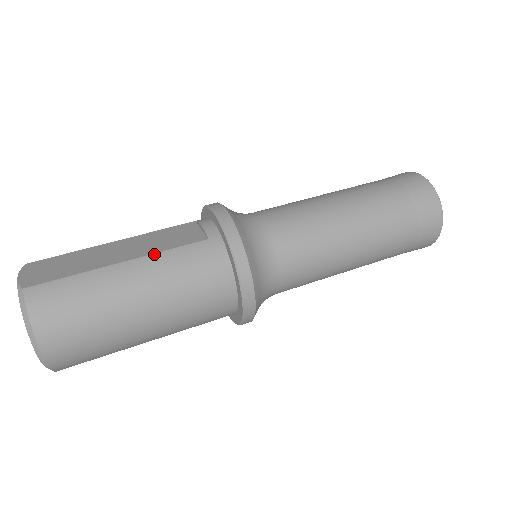
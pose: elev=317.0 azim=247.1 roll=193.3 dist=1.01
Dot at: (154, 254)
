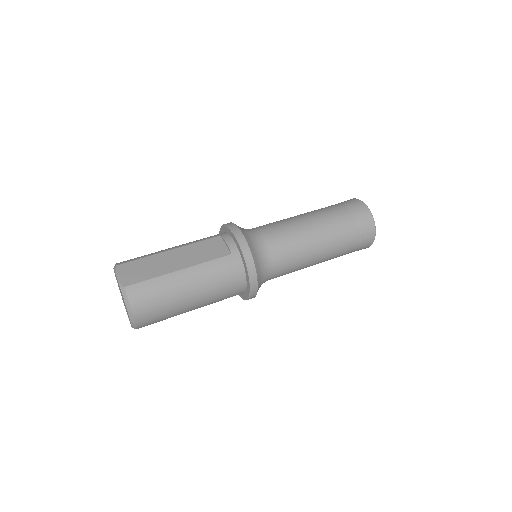
Dot at: (199, 264)
